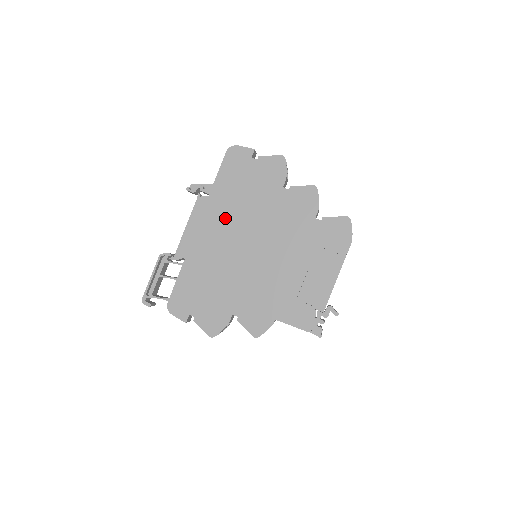
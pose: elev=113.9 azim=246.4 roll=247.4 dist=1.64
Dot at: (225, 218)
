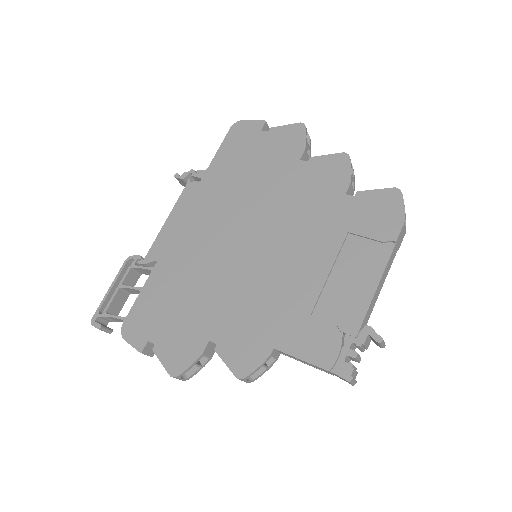
Dot at: (218, 205)
